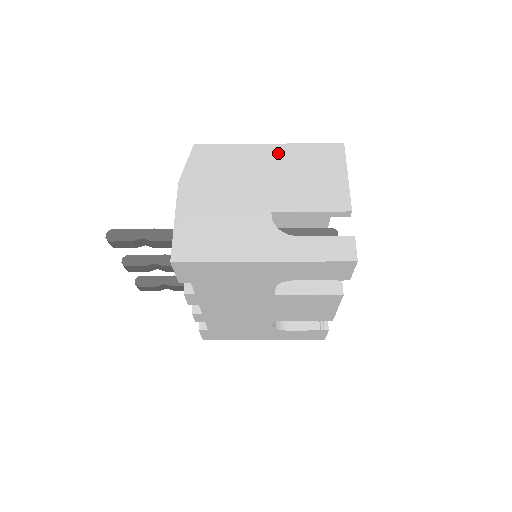
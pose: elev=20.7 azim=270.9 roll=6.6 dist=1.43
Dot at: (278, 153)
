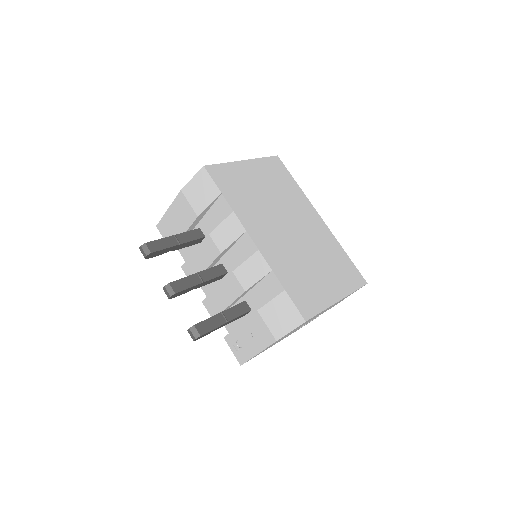
Dot at: occluded
